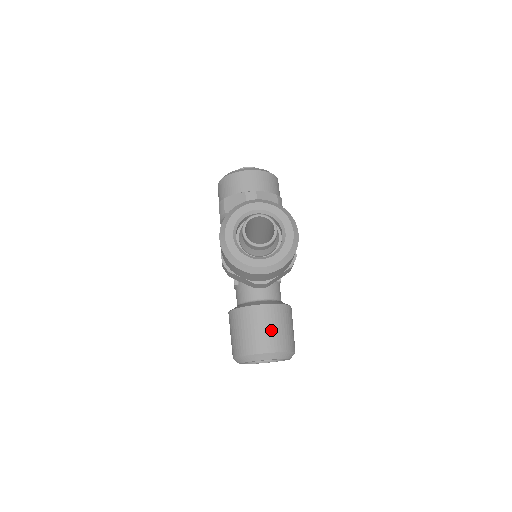
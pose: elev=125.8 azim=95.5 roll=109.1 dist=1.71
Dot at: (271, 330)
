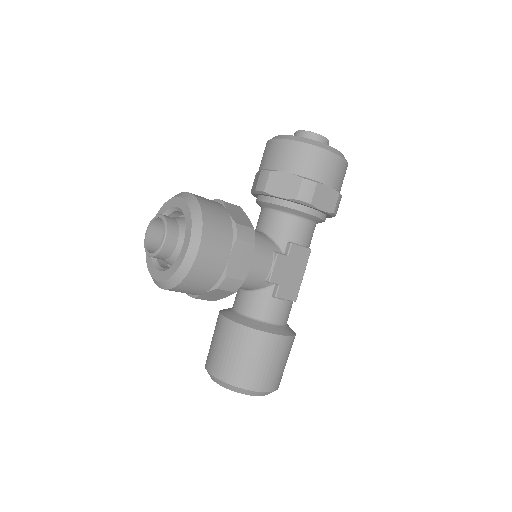
Dot at: (224, 352)
